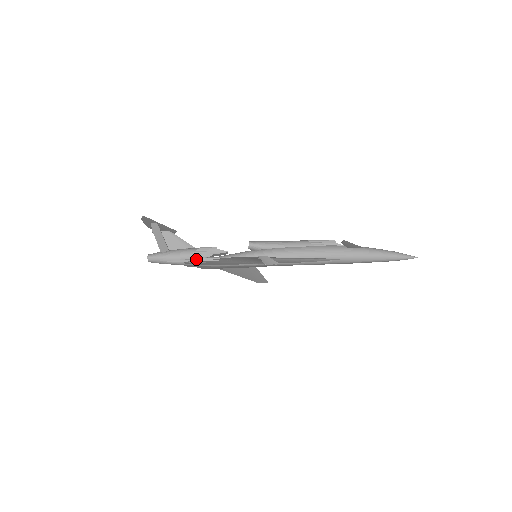
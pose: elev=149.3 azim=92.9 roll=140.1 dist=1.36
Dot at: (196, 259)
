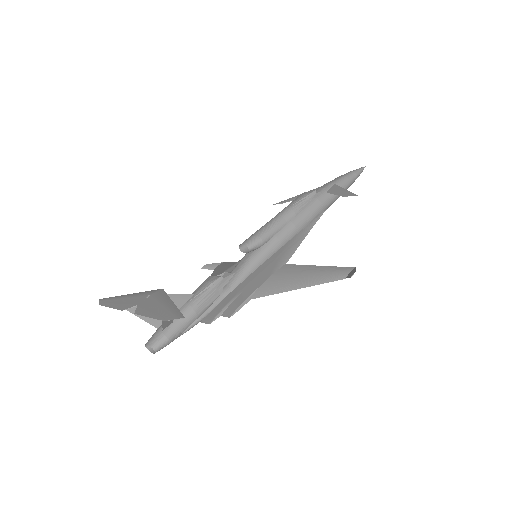
Dot at: (233, 313)
